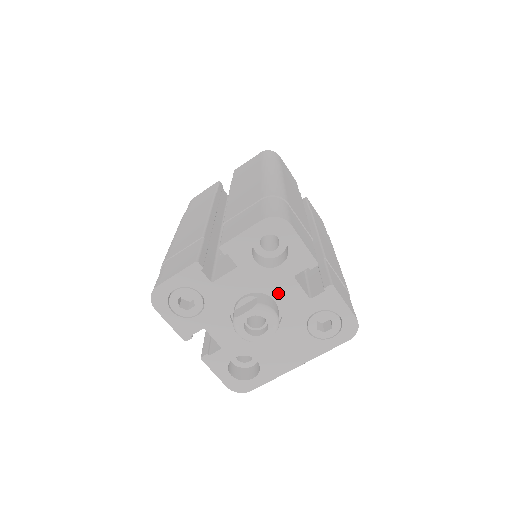
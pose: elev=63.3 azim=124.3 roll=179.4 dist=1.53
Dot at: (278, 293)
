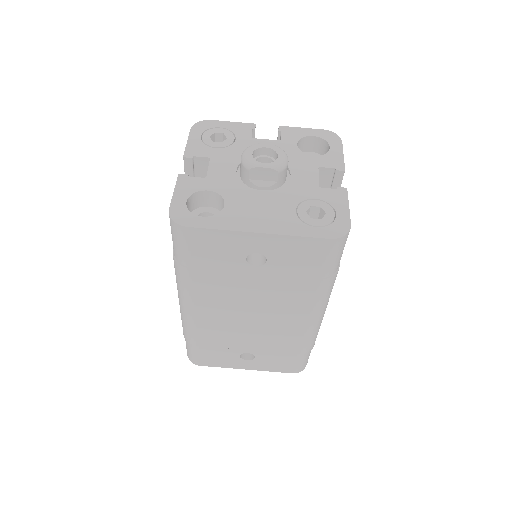
Dot at: (296, 170)
